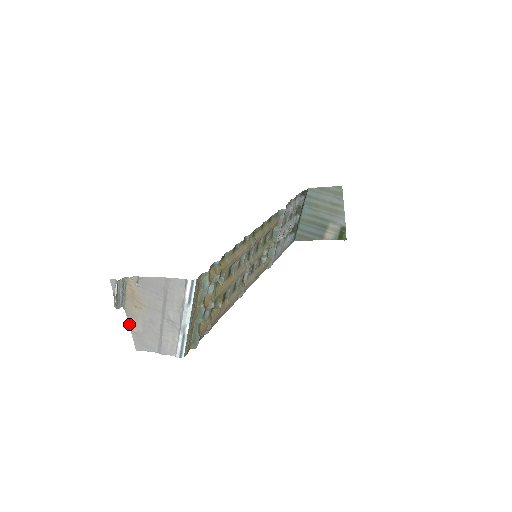
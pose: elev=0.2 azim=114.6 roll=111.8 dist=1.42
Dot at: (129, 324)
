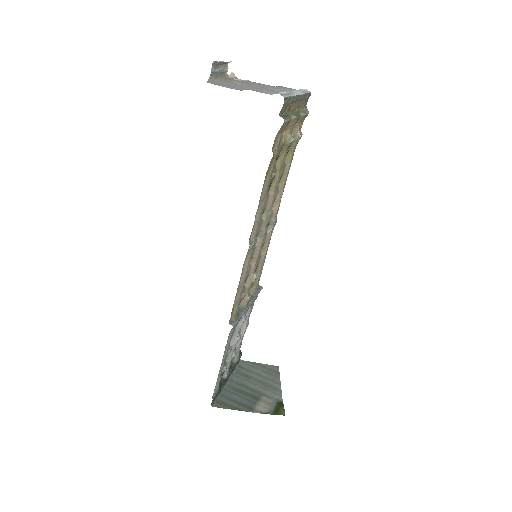
Dot at: (209, 79)
